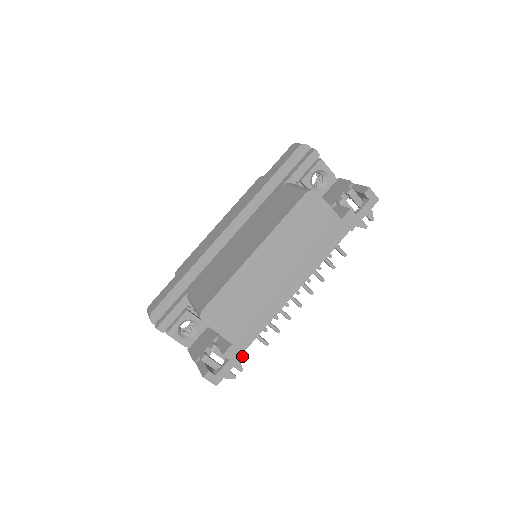
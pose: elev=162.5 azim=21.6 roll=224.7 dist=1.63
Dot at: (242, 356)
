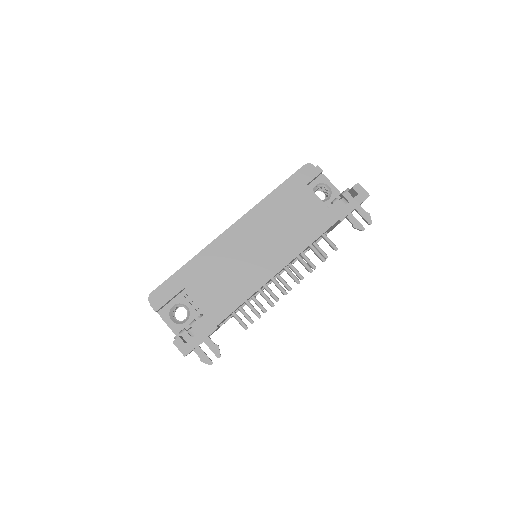
Dot at: (215, 329)
